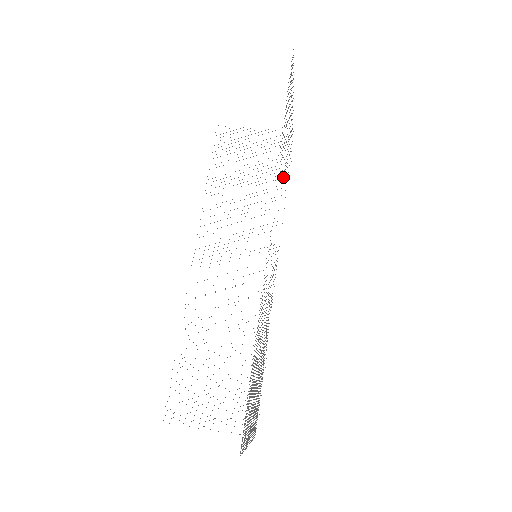
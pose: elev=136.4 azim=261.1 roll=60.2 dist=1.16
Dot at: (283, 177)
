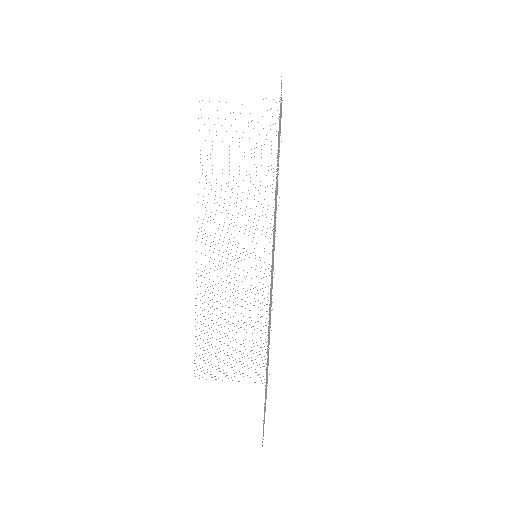
Dot at: occluded
